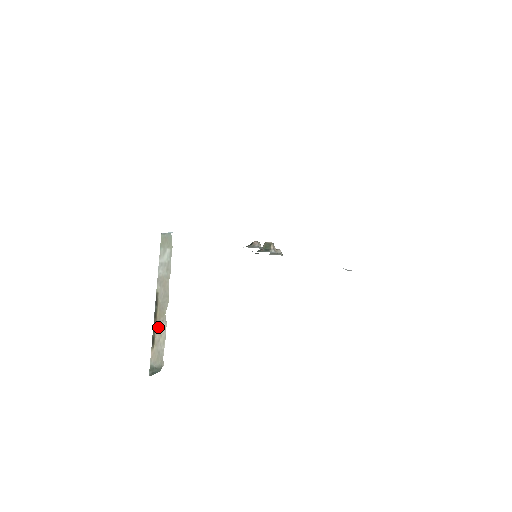
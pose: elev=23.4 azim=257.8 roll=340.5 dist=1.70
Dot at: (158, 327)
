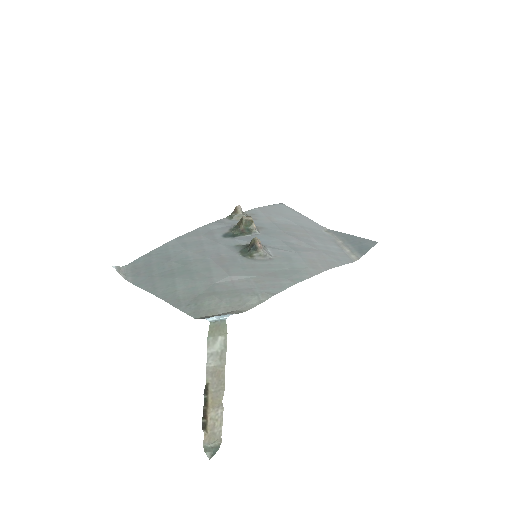
Dot at: (212, 414)
